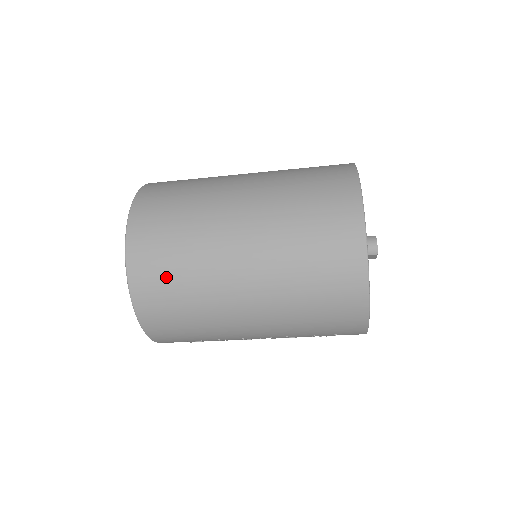
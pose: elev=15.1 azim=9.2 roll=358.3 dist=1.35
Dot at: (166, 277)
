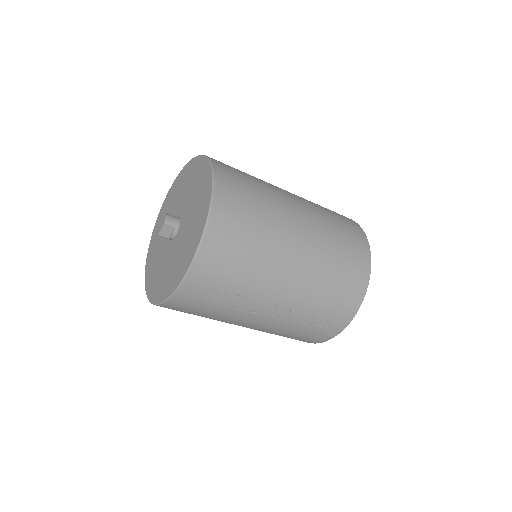
Dot at: (245, 205)
